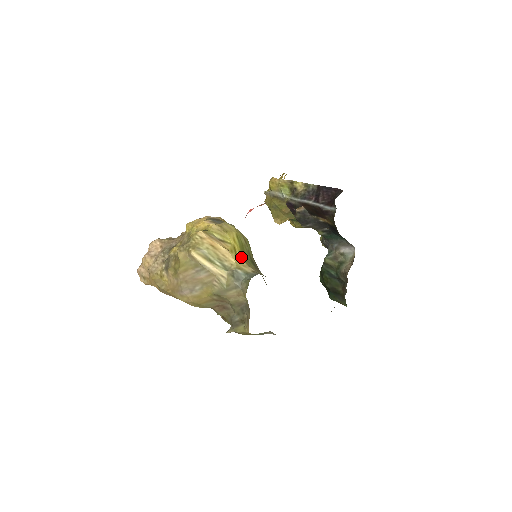
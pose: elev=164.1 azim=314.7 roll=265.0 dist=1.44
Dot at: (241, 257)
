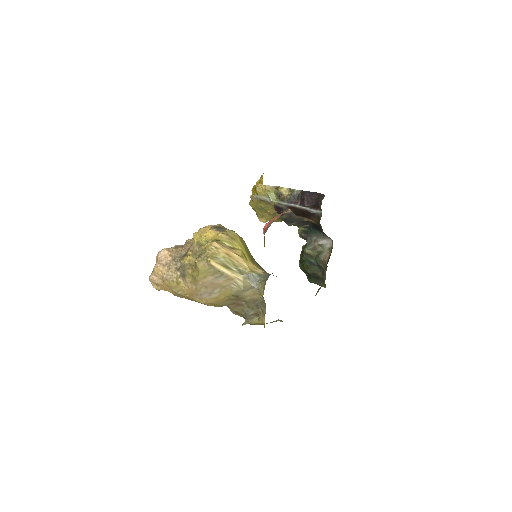
Dot at: (250, 261)
